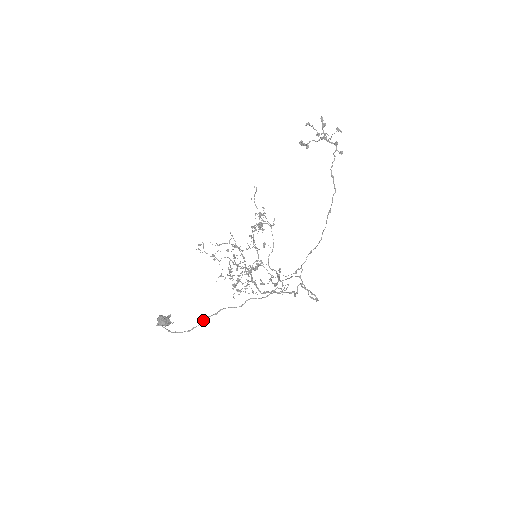
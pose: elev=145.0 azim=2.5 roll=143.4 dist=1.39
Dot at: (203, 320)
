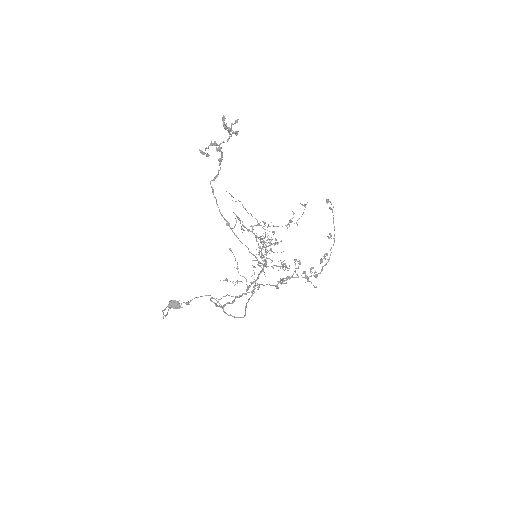
Dot at: (163, 312)
